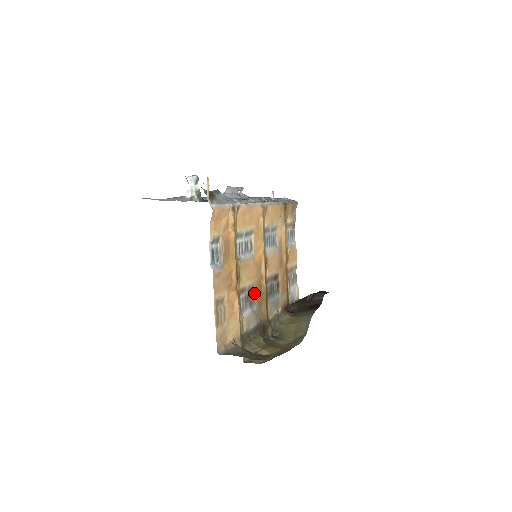
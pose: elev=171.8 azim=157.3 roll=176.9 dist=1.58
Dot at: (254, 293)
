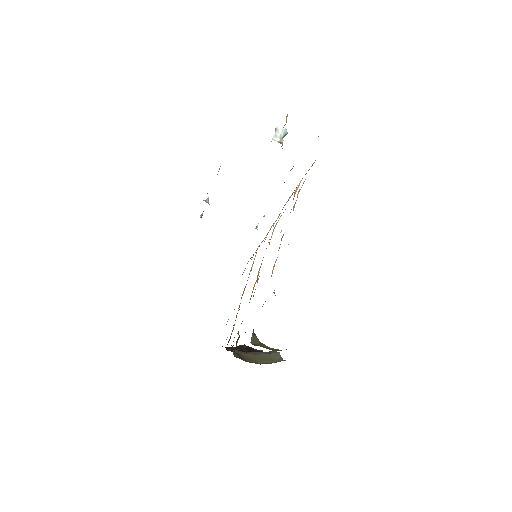
Dot at: occluded
